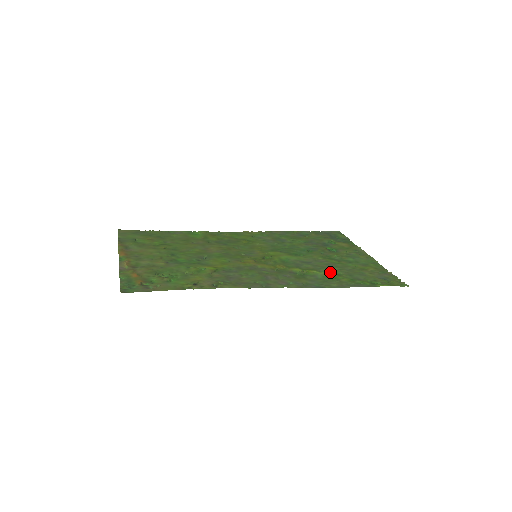
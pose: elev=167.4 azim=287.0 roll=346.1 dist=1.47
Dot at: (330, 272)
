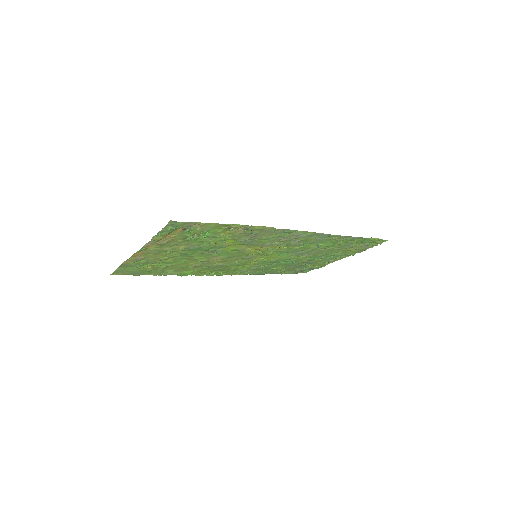
Dot at: (325, 246)
